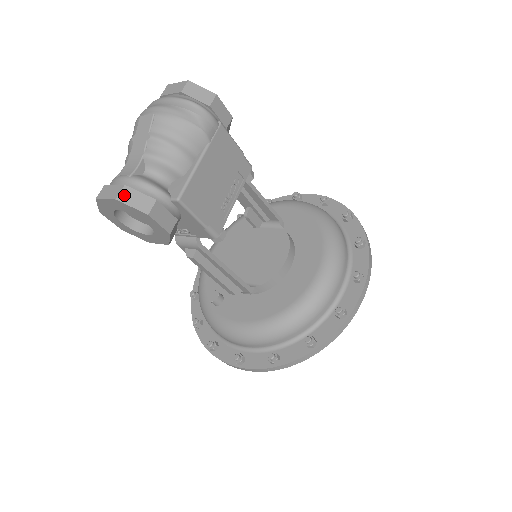
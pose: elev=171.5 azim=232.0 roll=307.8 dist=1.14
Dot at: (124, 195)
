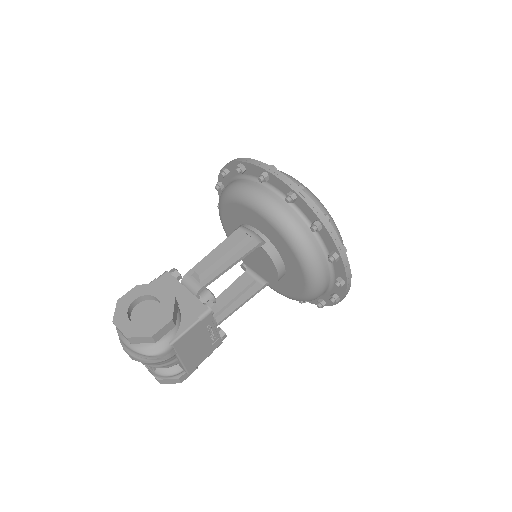
Dot at: (162, 382)
